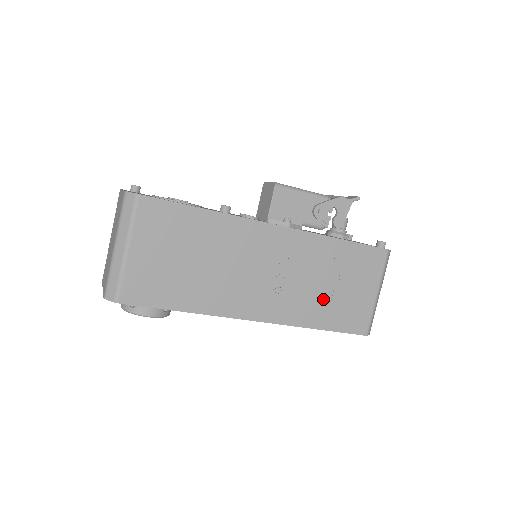
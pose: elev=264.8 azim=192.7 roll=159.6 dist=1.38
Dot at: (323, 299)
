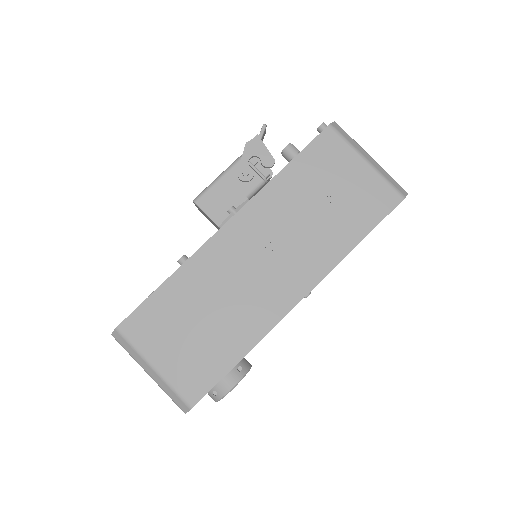
Dot at: (329, 222)
